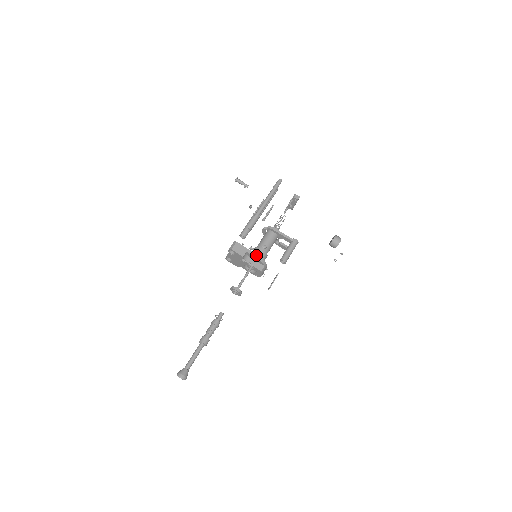
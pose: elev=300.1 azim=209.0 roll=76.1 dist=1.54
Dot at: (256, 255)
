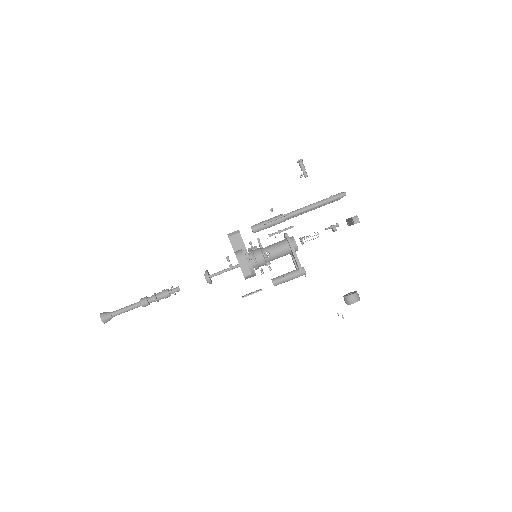
Dot at: occluded
